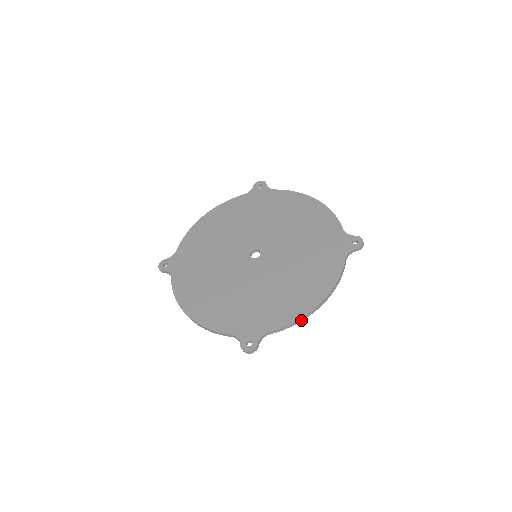
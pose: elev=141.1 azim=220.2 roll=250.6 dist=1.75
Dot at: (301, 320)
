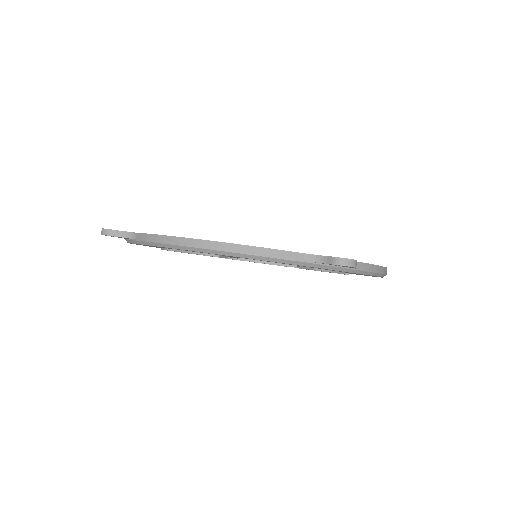
Dot at: (380, 271)
